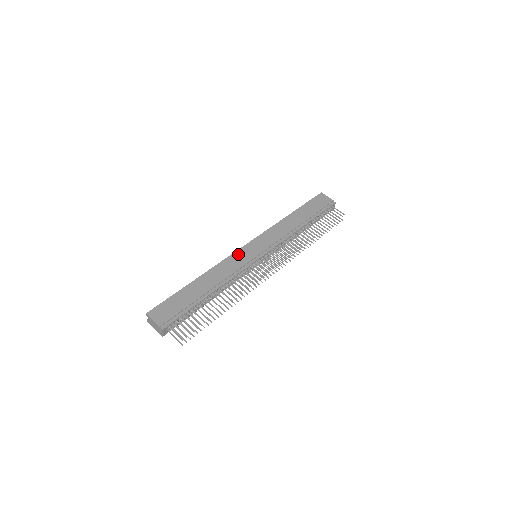
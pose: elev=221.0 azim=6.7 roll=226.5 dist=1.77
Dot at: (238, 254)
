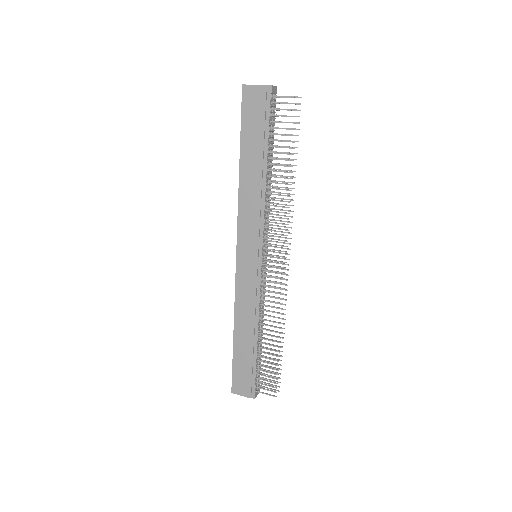
Dot at: (240, 276)
